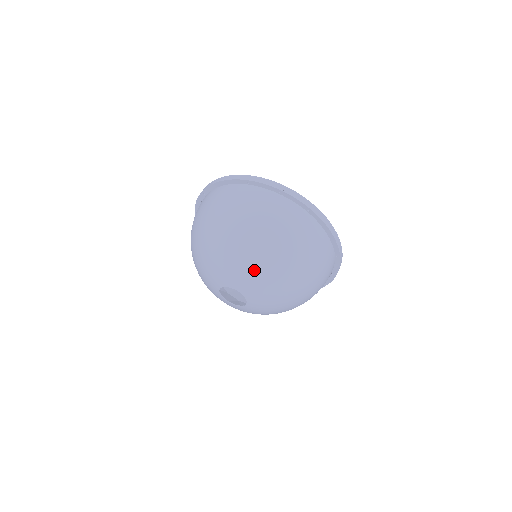
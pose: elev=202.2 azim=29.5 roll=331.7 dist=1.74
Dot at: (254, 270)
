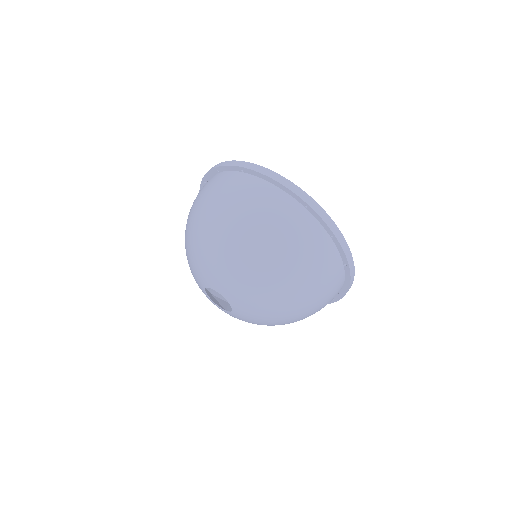
Dot at: (262, 301)
